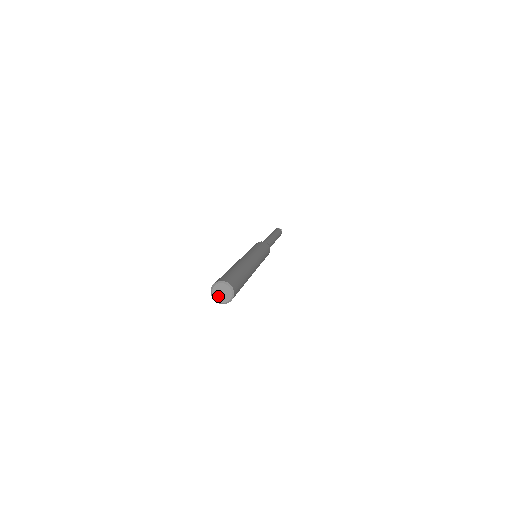
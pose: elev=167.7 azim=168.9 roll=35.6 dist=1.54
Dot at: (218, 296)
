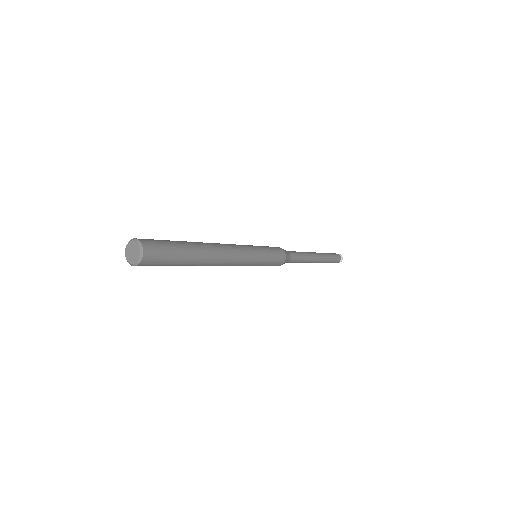
Dot at: (129, 253)
